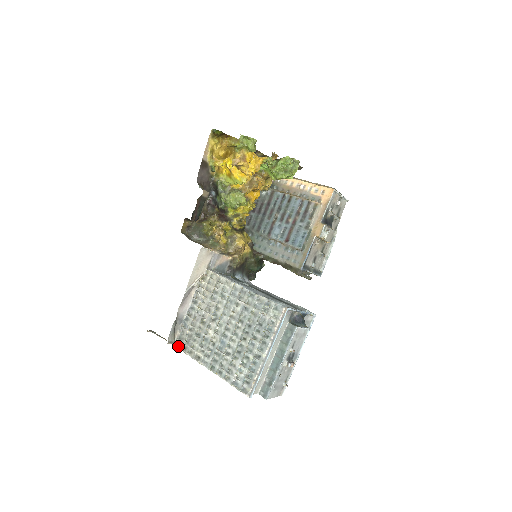
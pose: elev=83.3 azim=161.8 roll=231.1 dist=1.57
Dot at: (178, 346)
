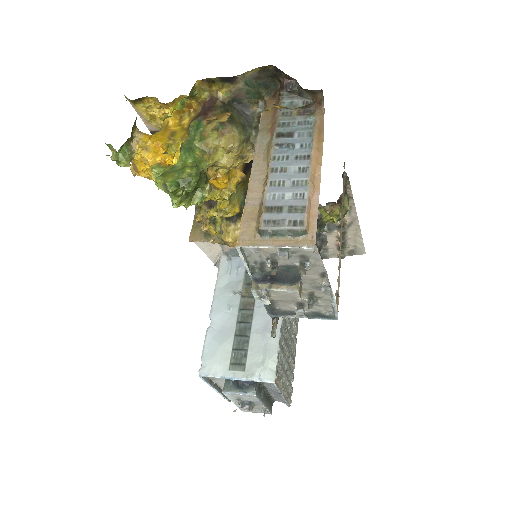
Dot at: occluded
